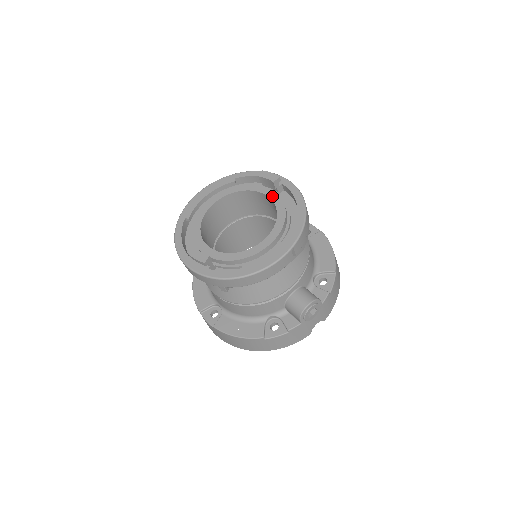
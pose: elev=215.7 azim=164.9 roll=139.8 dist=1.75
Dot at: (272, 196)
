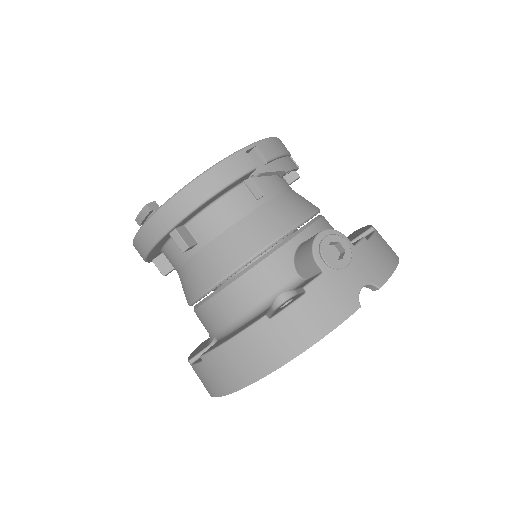
Dot at: occluded
